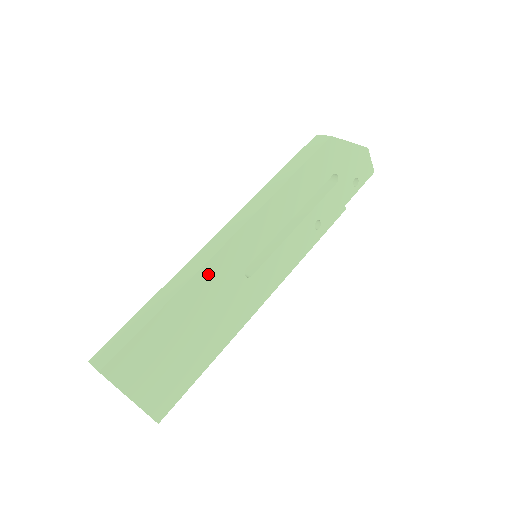
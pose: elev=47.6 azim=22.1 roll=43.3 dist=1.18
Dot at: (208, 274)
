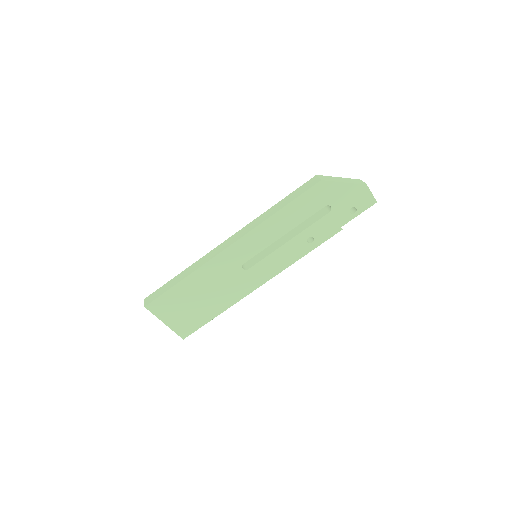
Dot at: (212, 266)
